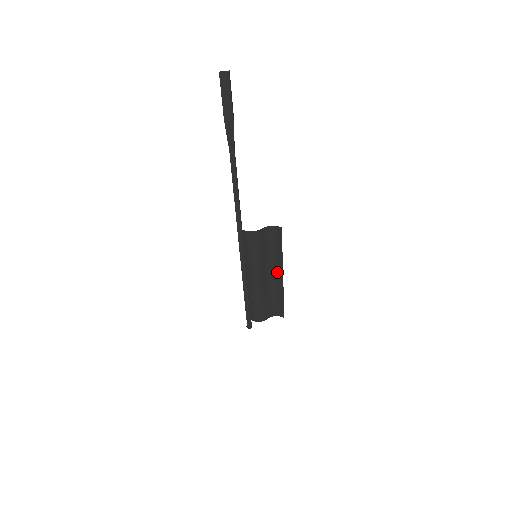
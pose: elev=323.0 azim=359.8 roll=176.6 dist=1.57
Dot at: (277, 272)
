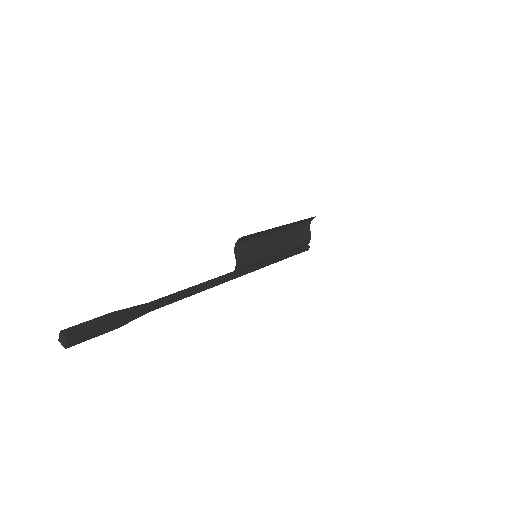
Dot at: (277, 229)
